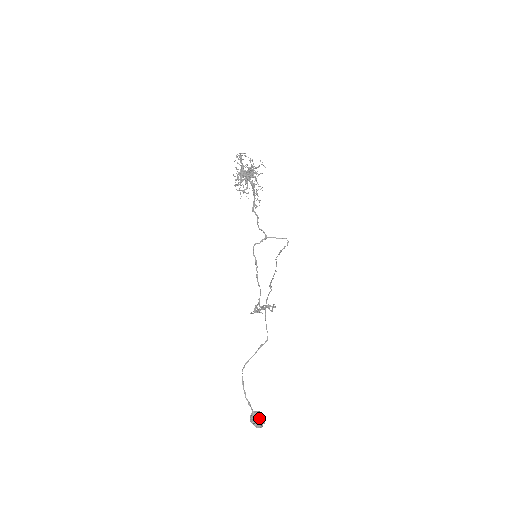
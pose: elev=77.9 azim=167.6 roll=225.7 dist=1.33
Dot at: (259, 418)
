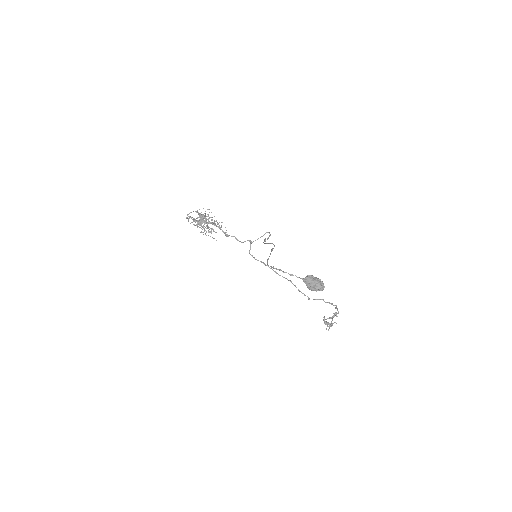
Dot at: (311, 278)
